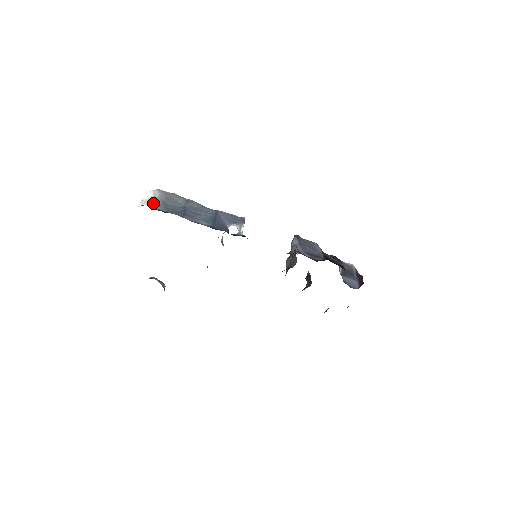
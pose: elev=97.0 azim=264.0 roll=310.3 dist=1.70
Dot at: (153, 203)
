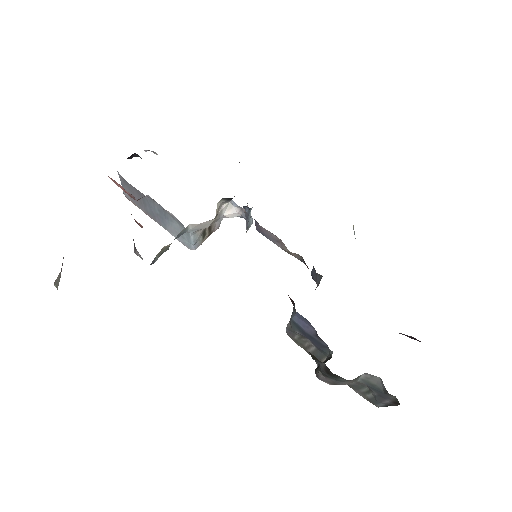
Dot at: occluded
